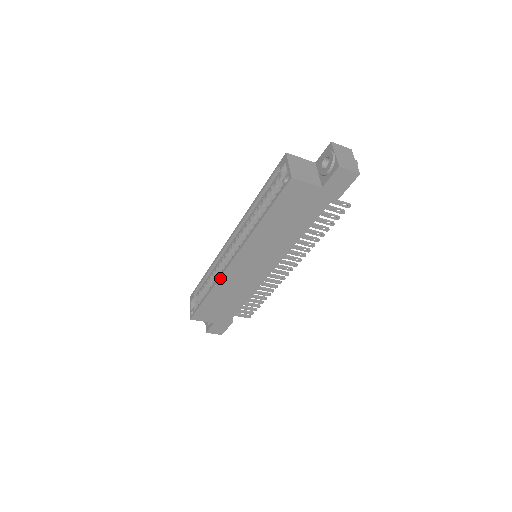
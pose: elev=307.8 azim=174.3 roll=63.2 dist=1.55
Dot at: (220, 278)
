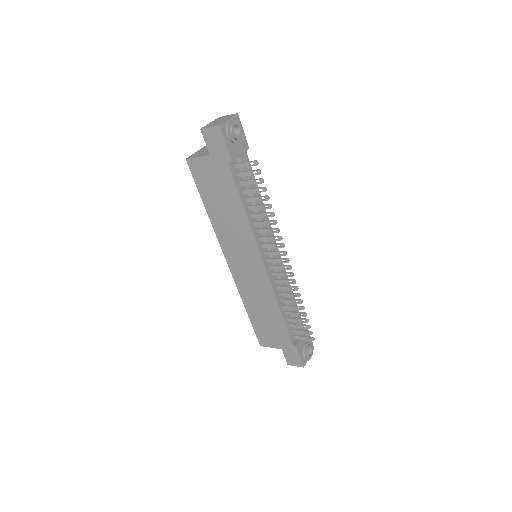
Dot at: (237, 286)
